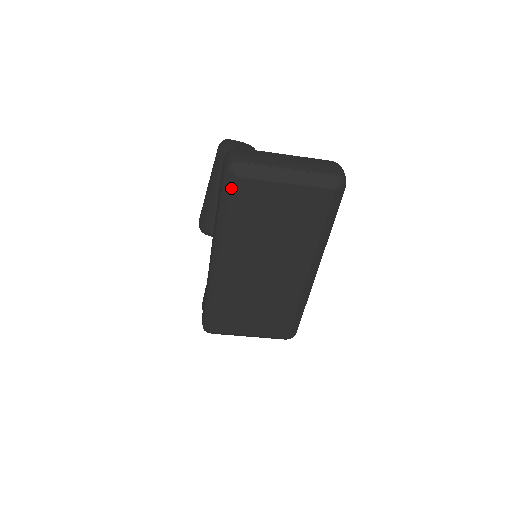
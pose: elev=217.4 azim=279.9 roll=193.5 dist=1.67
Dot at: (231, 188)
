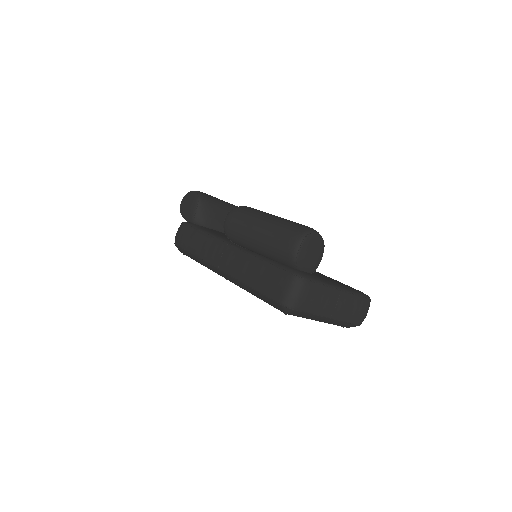
Dot at: (274, 306)
